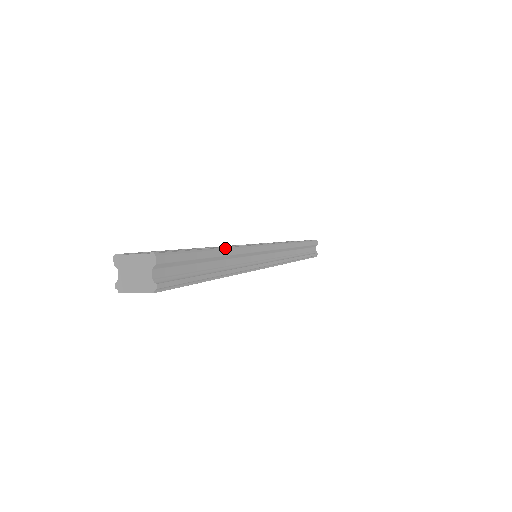
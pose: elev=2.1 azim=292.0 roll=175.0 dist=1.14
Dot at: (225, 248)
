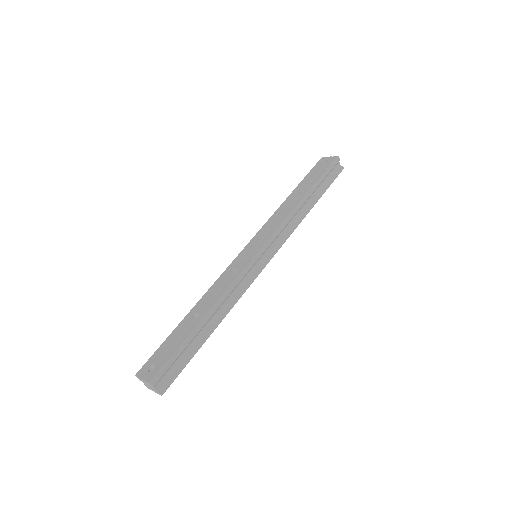
Dot at: (209, 312)
